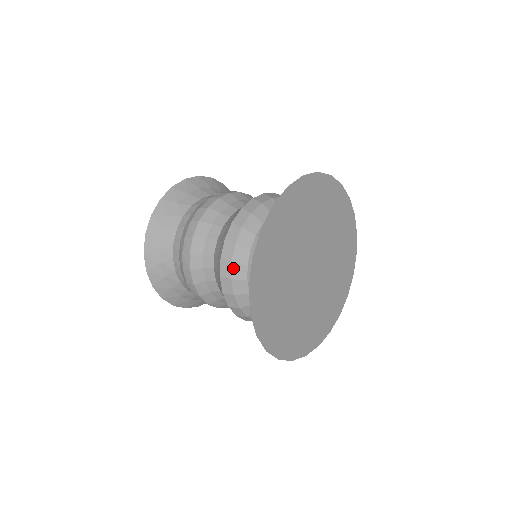
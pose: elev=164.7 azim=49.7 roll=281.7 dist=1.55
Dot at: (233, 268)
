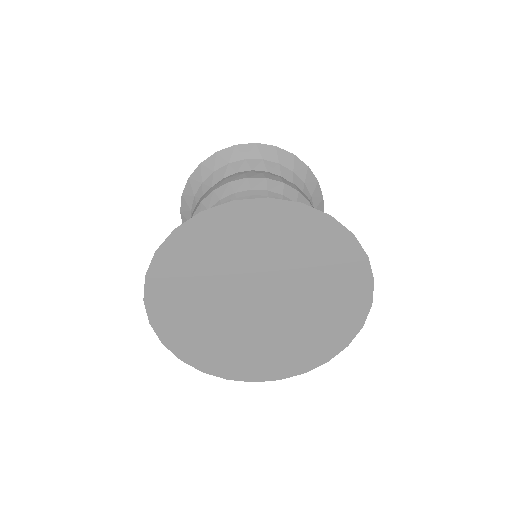
Dot at: occluded
